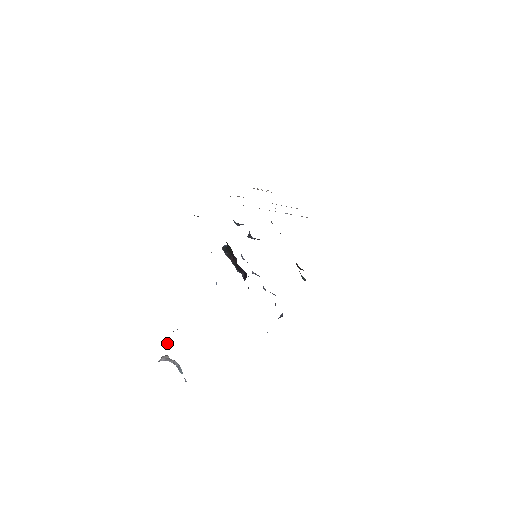
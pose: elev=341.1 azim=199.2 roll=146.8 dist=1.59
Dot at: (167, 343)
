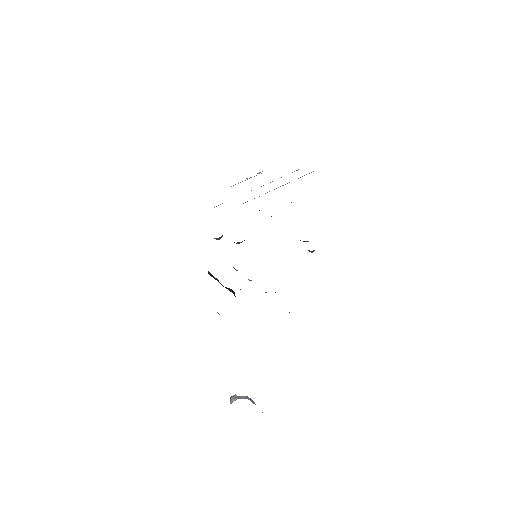
Dot at: occluded
